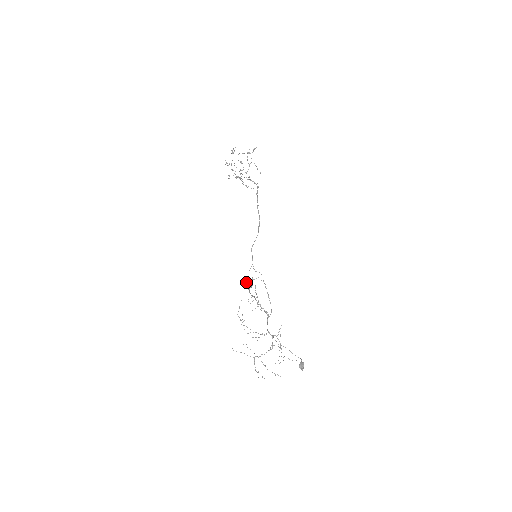
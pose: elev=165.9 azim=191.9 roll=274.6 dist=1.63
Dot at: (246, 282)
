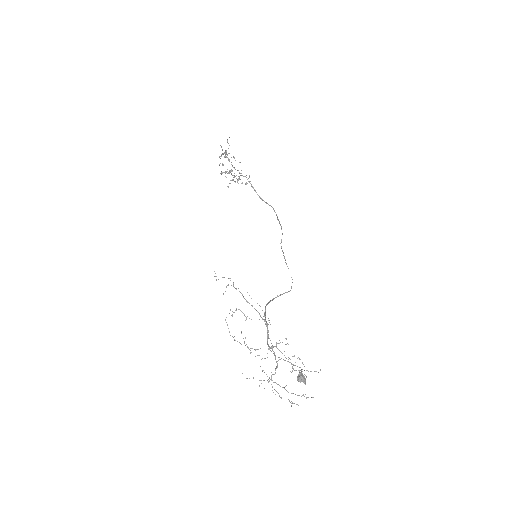
Dot at: (223, 294)
